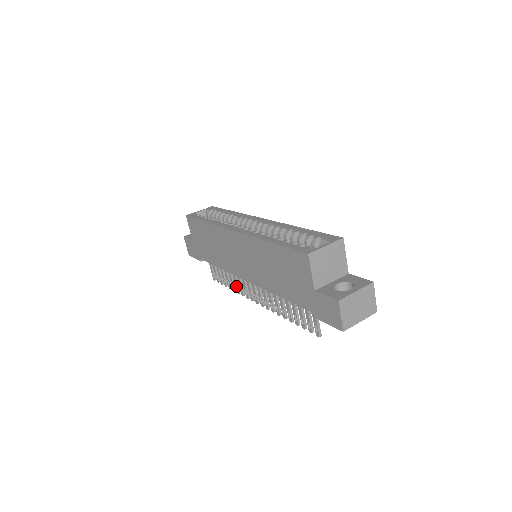
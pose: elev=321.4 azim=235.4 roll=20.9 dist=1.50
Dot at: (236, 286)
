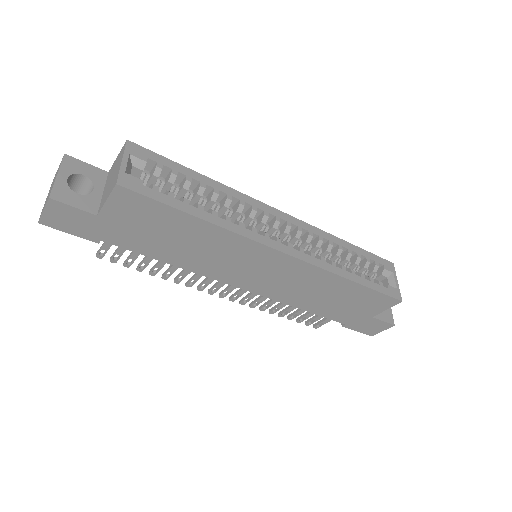
Dot at: occluded
